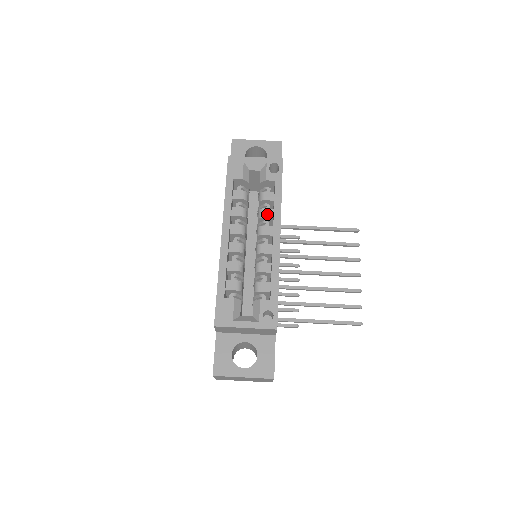
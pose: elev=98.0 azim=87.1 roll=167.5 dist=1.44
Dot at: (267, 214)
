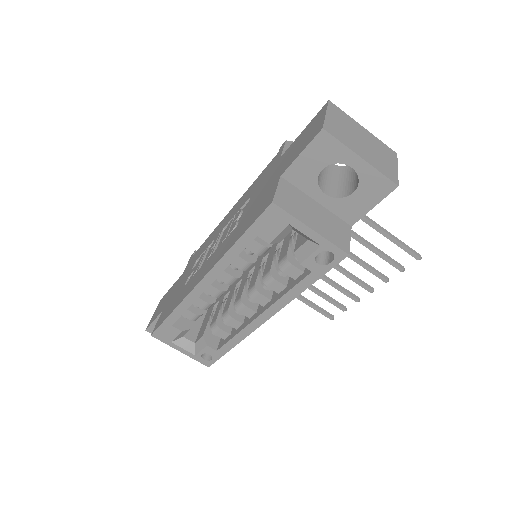
Dot at: (274, 287)
